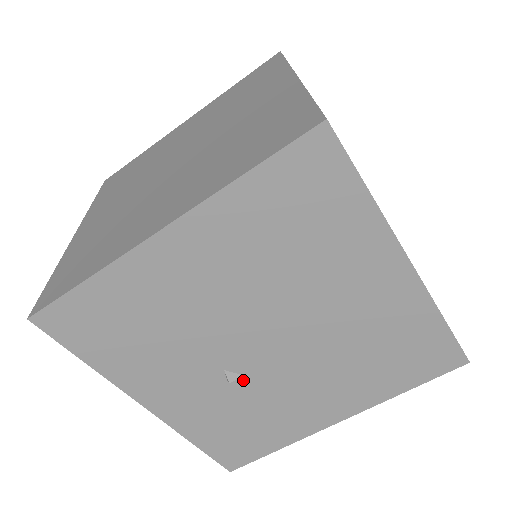
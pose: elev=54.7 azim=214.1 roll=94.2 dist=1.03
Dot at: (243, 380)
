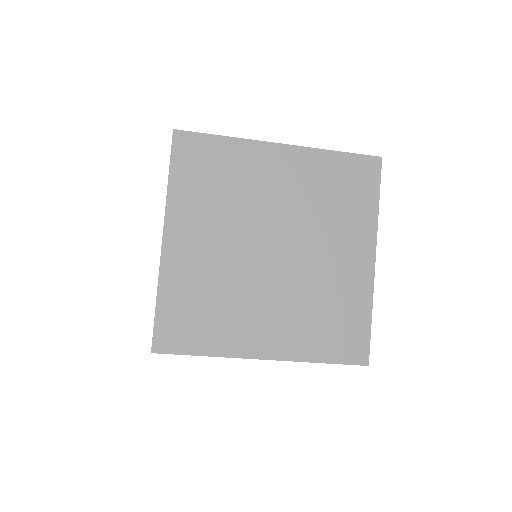
Dot at: occluded
